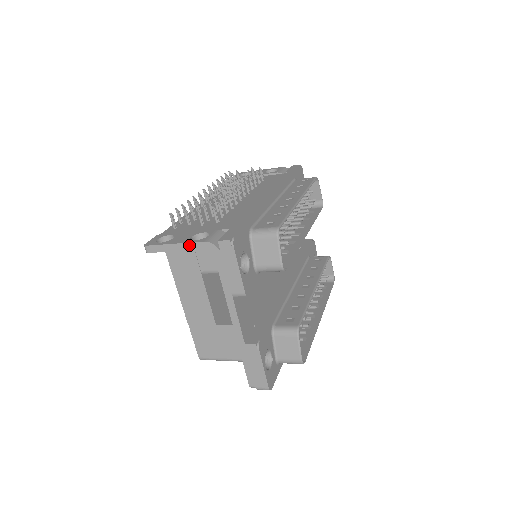
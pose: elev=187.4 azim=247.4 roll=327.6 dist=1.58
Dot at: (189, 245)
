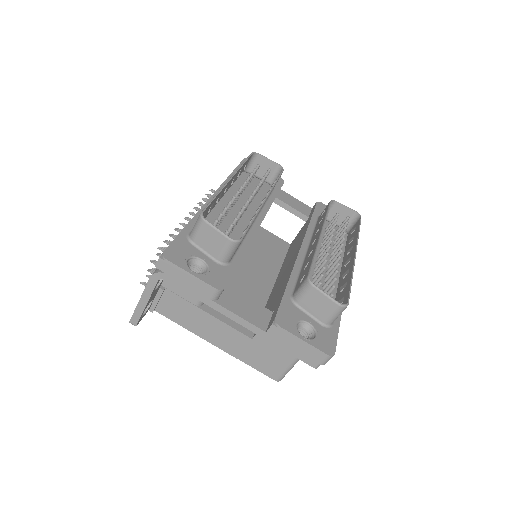
Dot at: (146, 291)
